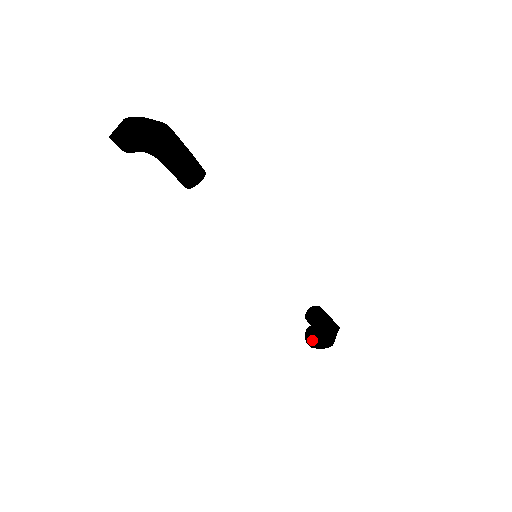
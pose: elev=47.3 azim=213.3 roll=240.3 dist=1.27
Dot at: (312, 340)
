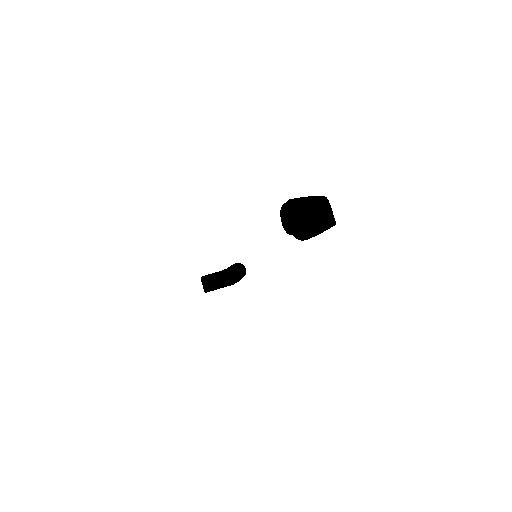
Dot at: (215, 288)
